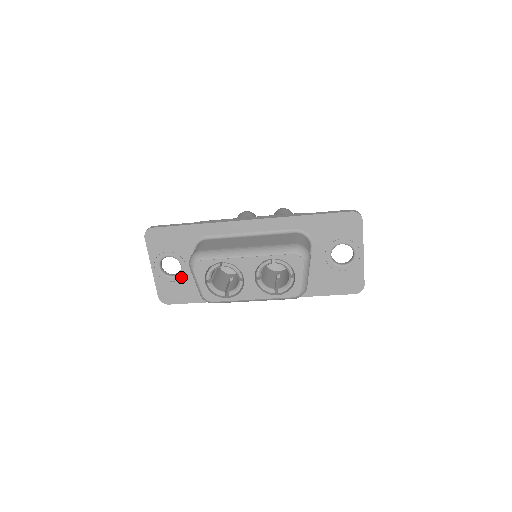
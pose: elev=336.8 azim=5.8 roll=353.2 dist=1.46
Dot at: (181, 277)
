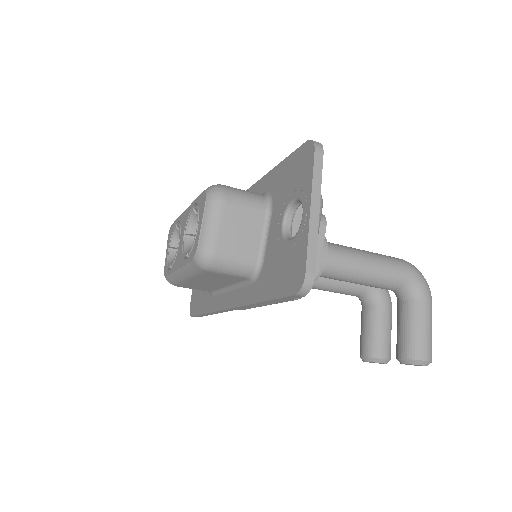
Dot at: occluded
